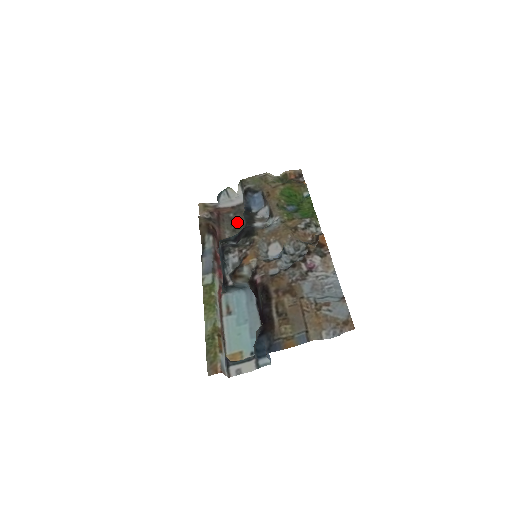
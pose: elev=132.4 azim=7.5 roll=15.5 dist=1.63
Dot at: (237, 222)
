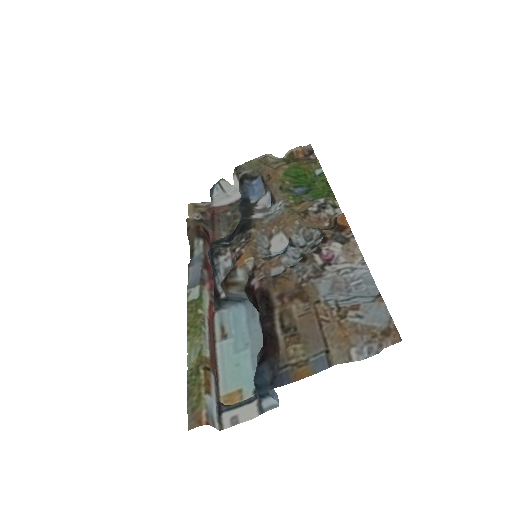
Dot at: (235, 221)
